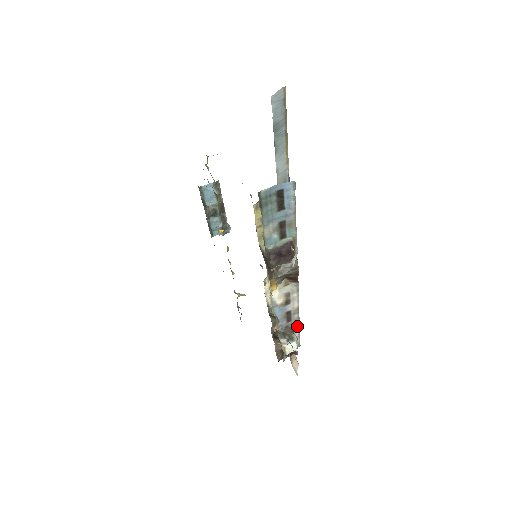
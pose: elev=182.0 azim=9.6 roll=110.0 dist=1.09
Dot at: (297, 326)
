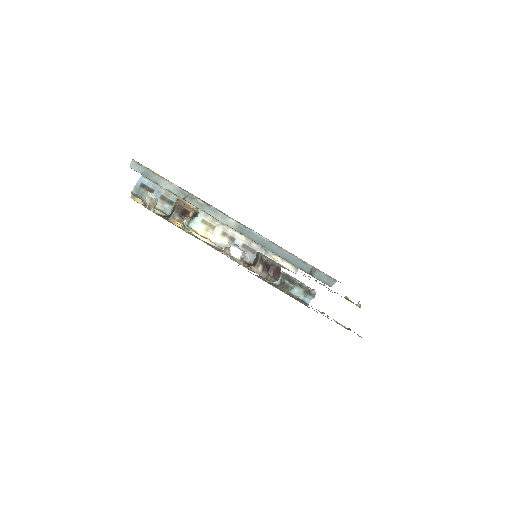
Dot at: (268, 253)
